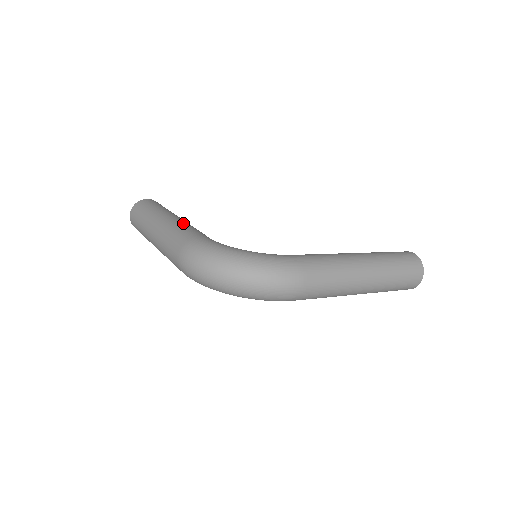
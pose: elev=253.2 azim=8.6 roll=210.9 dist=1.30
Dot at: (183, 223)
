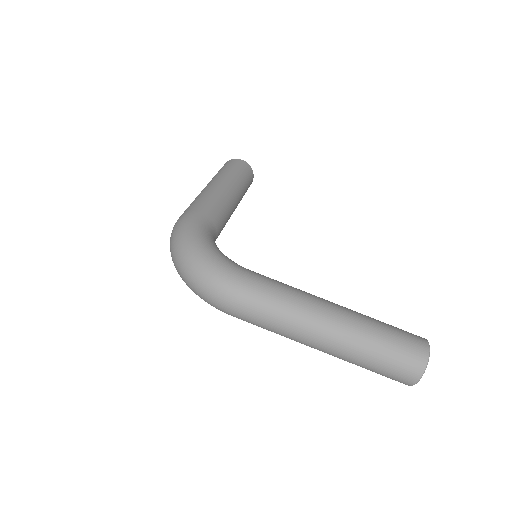
Dot at: (215, 195)
